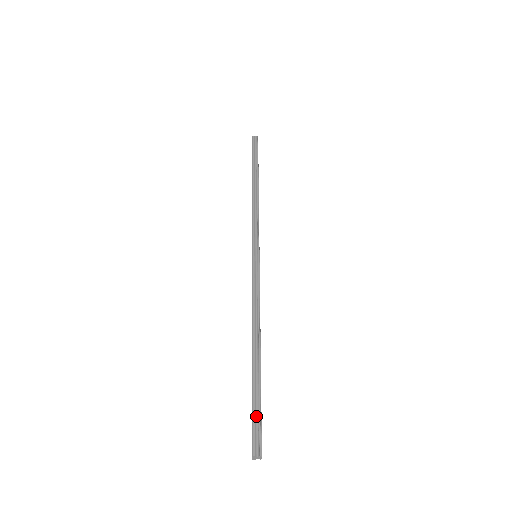
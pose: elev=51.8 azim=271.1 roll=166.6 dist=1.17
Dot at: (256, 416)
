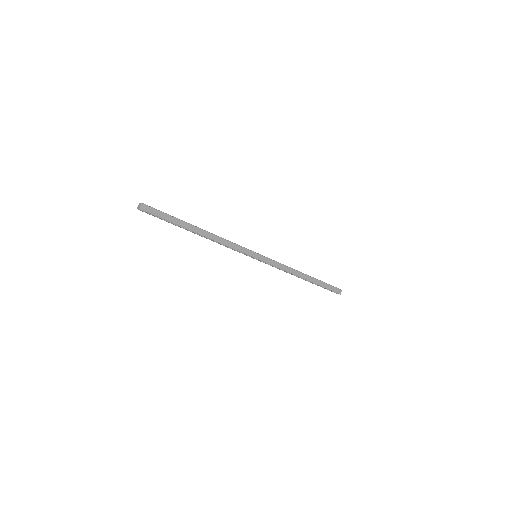
Dot at: (328, 289)
